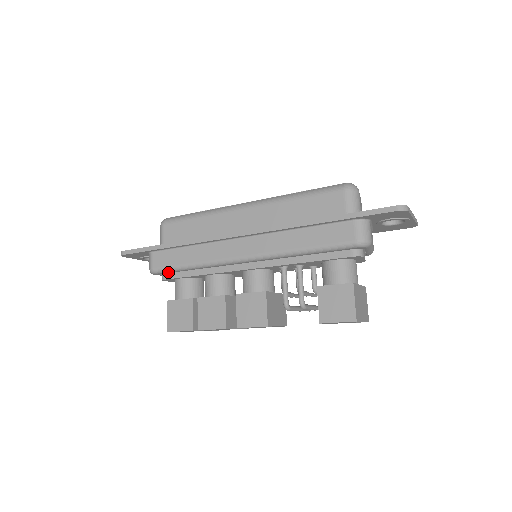
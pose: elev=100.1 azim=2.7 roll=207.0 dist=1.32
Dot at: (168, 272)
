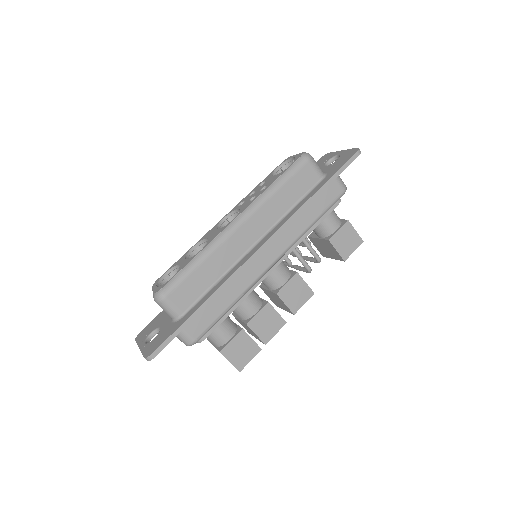
Dot at: (208, 330)
